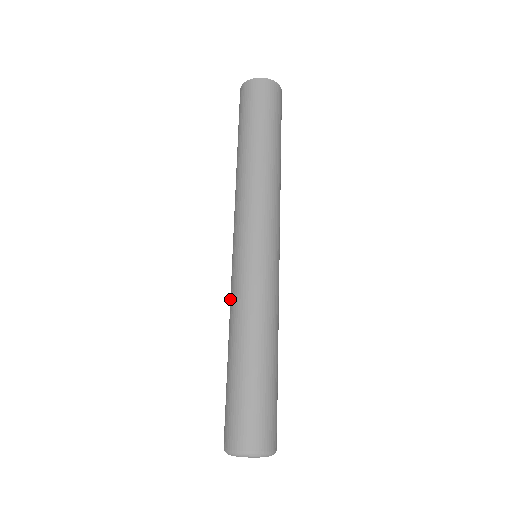
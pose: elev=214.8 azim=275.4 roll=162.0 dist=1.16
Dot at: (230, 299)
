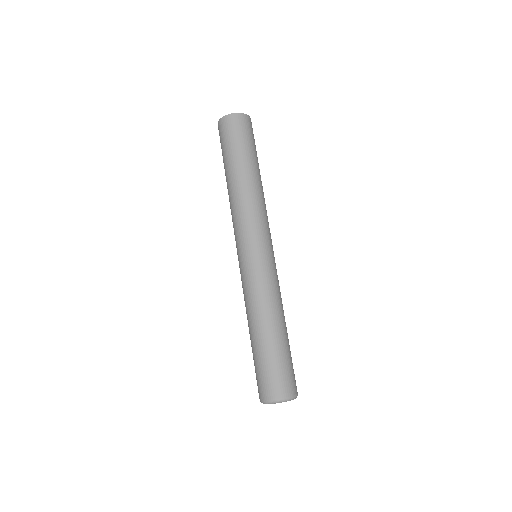
Dot at: occluded
